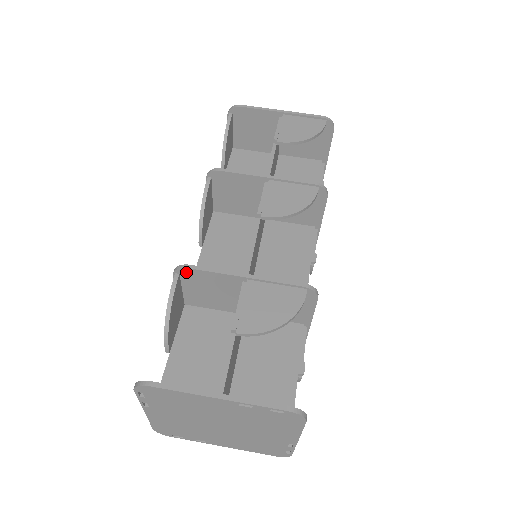
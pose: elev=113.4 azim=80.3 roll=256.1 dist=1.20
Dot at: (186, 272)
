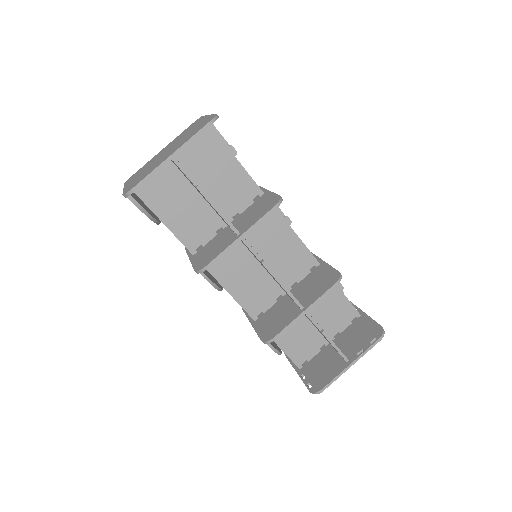
Dot at: (272, 339)
